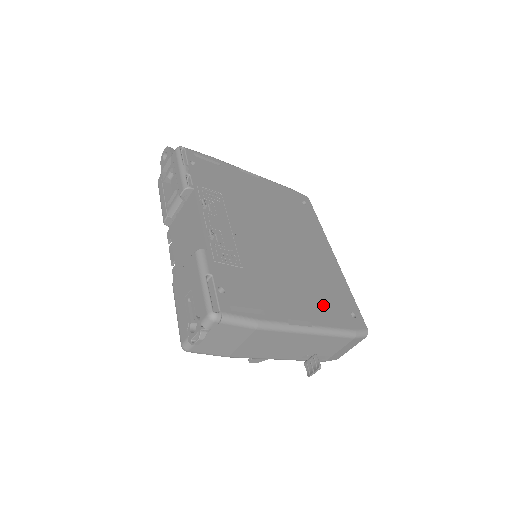
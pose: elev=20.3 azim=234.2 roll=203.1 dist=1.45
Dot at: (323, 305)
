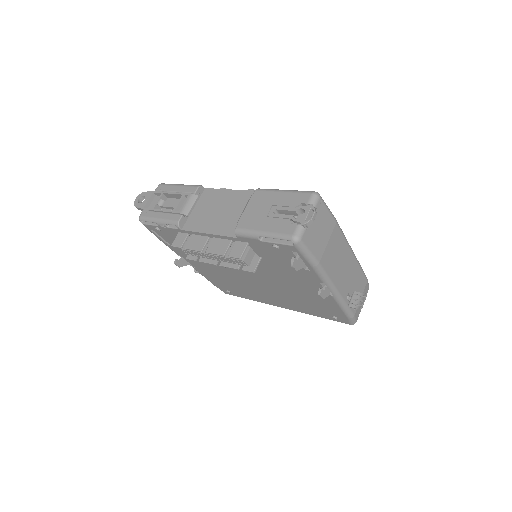
Dot at: occluded
